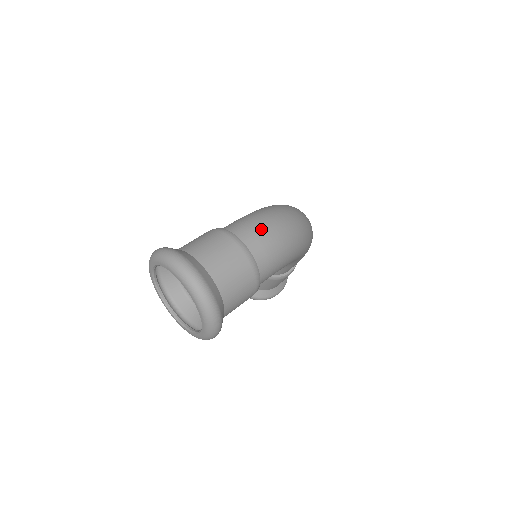
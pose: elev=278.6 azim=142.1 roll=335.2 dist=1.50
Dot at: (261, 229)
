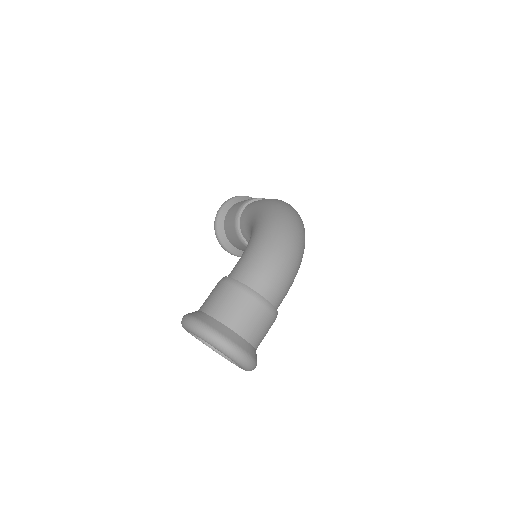
Dot at: (273, 274)
